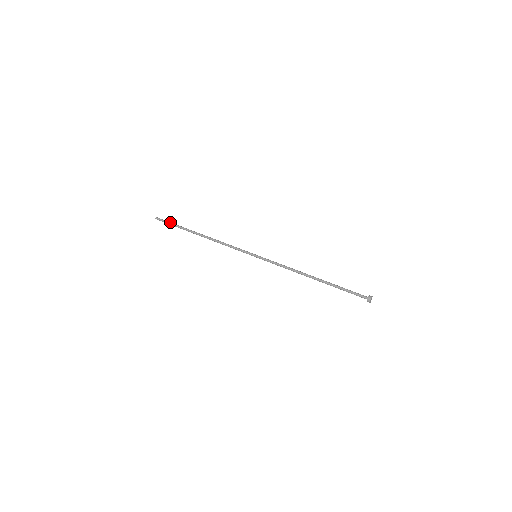
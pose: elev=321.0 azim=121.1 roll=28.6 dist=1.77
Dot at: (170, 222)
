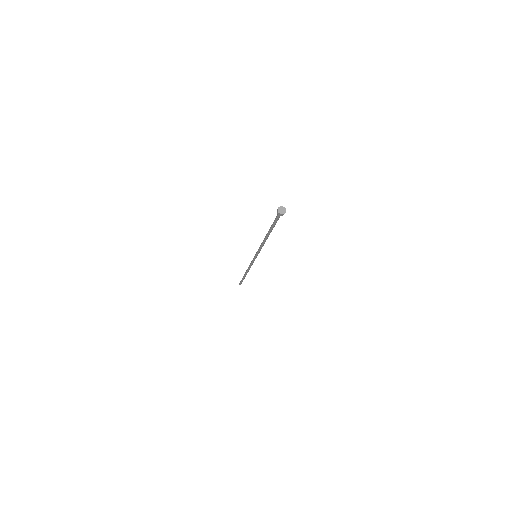
Dot at: occluded
